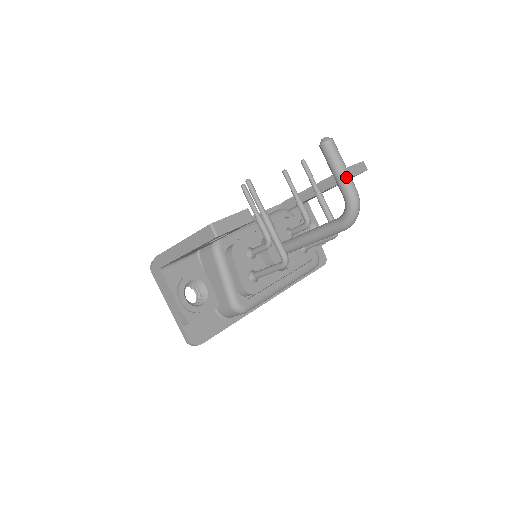
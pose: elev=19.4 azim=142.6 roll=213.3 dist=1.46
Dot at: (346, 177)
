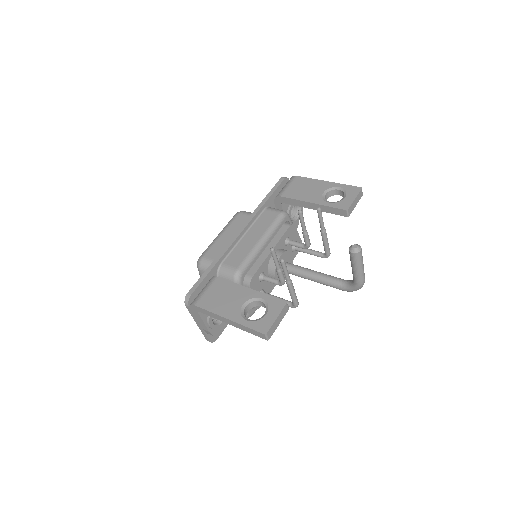
Dot at: (362, 274)
